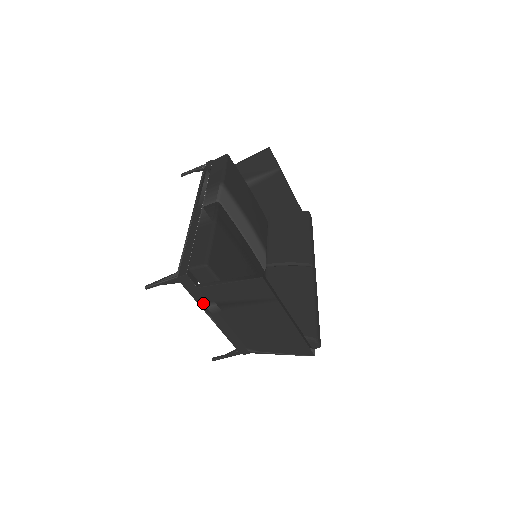
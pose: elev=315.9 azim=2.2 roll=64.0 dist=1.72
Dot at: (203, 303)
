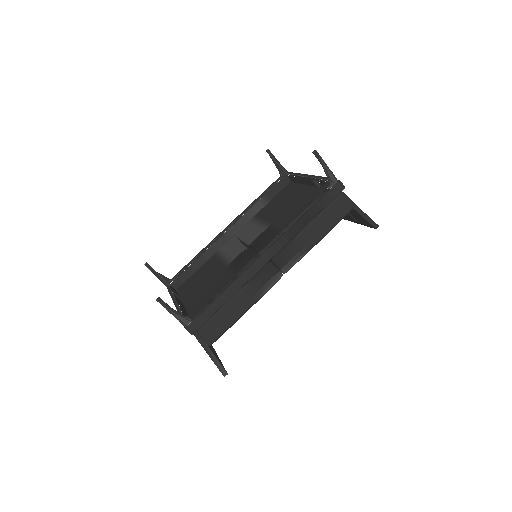
Dot at: occluded
